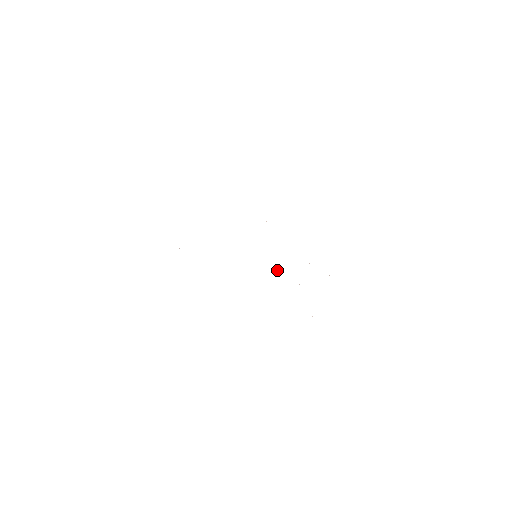
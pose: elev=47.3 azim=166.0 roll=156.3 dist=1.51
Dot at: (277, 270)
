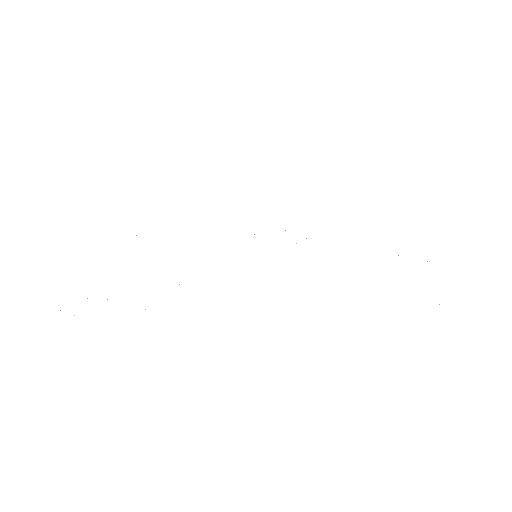
Dot at: occluded
